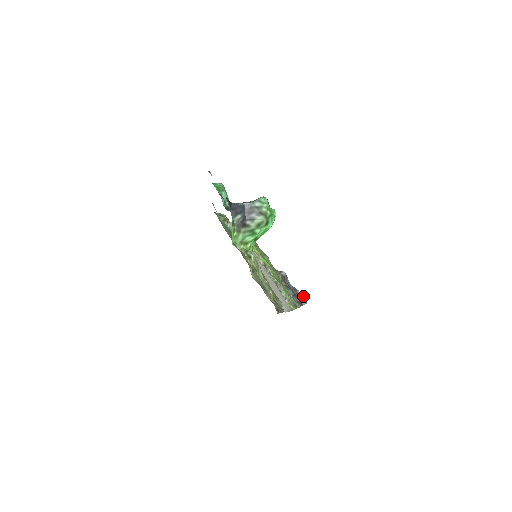
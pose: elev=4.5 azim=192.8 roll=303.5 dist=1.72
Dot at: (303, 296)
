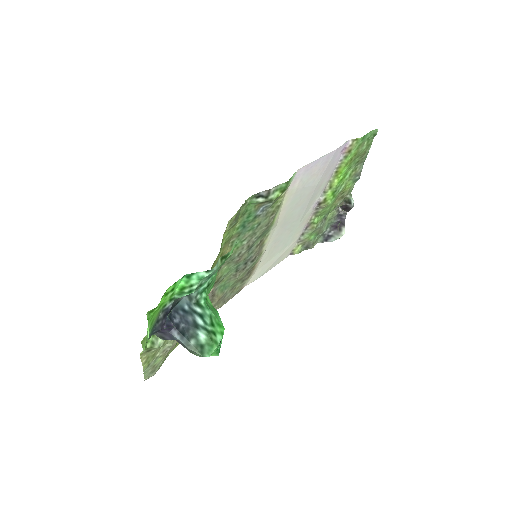
Dot at: (341, 234)
